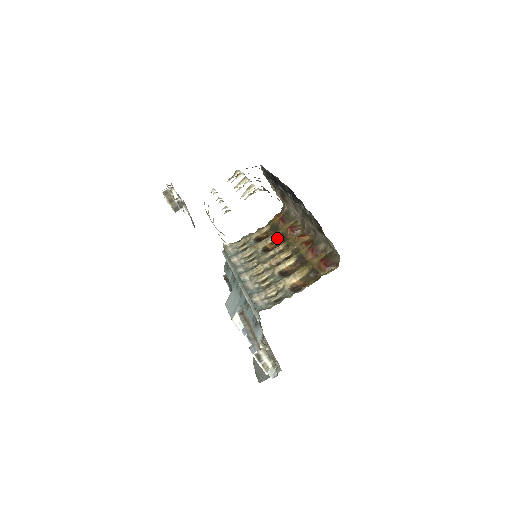
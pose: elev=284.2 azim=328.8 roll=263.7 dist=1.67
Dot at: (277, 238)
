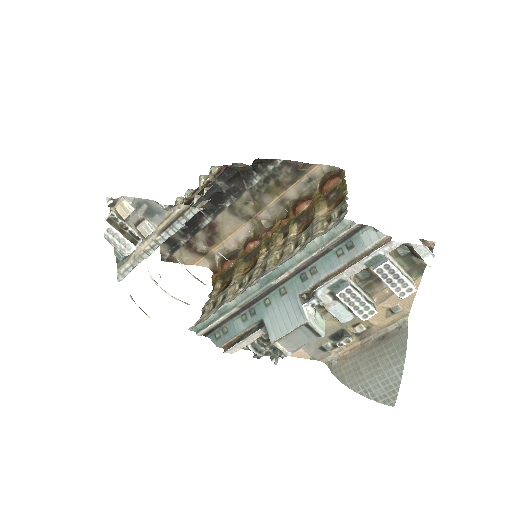
Dot at: (245, 264)
